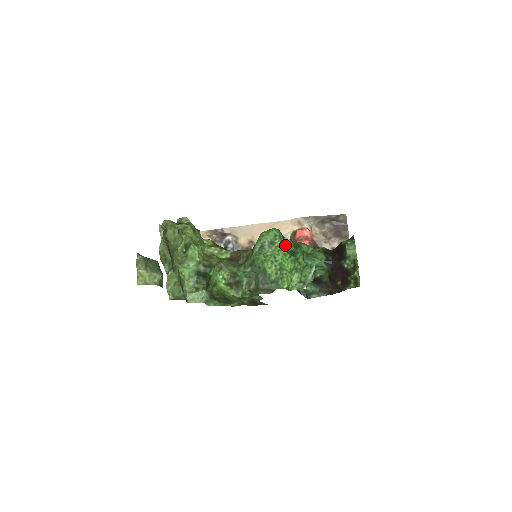
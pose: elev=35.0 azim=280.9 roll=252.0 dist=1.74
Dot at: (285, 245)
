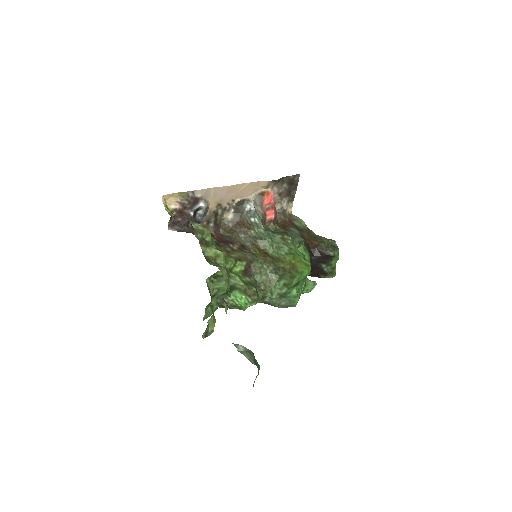
Dot at: occluded
